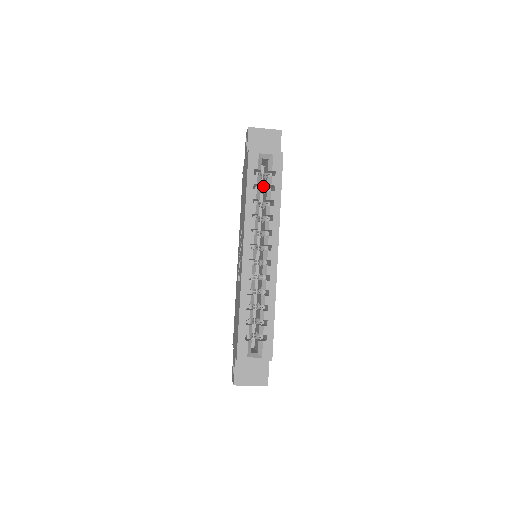
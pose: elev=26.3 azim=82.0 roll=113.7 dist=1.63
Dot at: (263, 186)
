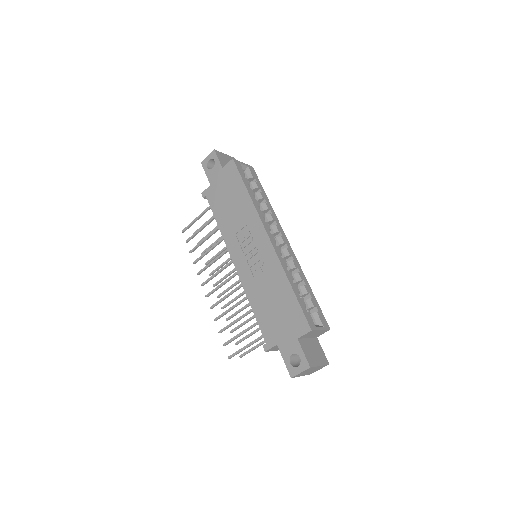
Dot at: occluded
